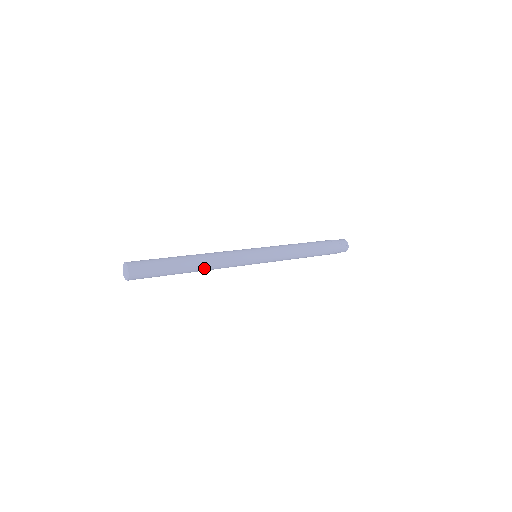
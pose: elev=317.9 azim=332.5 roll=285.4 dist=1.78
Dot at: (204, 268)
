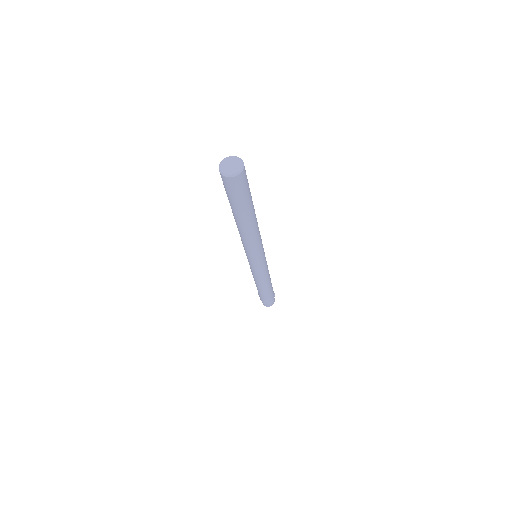
Dot at: (256, 224)
